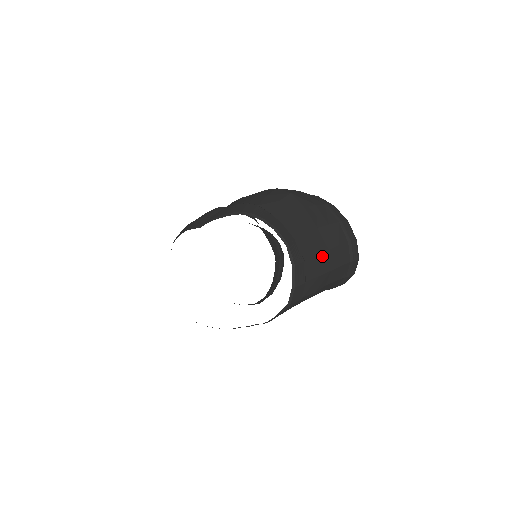
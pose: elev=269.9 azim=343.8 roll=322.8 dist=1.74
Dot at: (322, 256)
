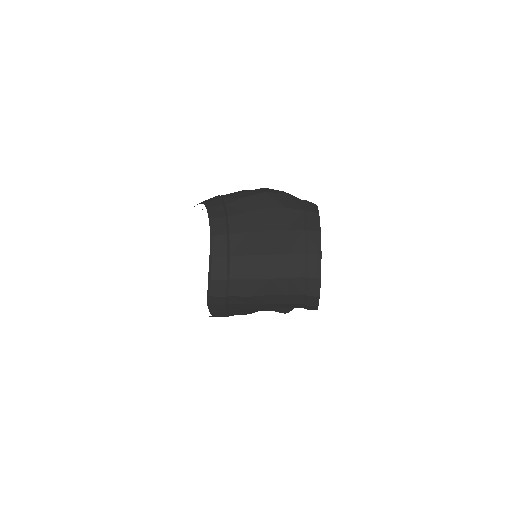
Dot at: (258, 259)
